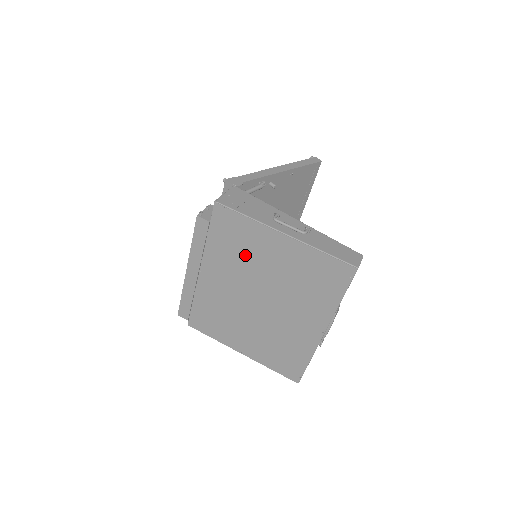
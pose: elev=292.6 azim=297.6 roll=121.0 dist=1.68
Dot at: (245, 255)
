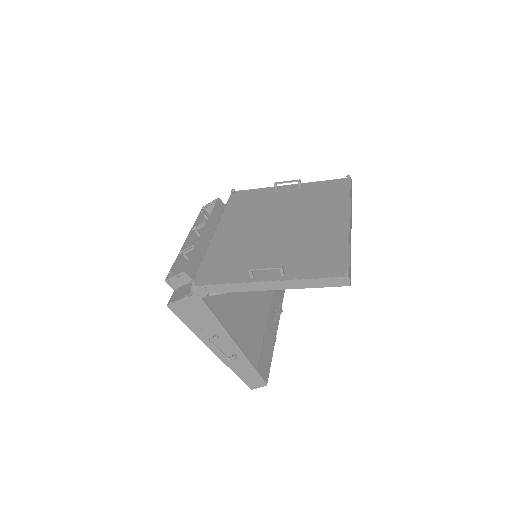
Dot at: occluded
